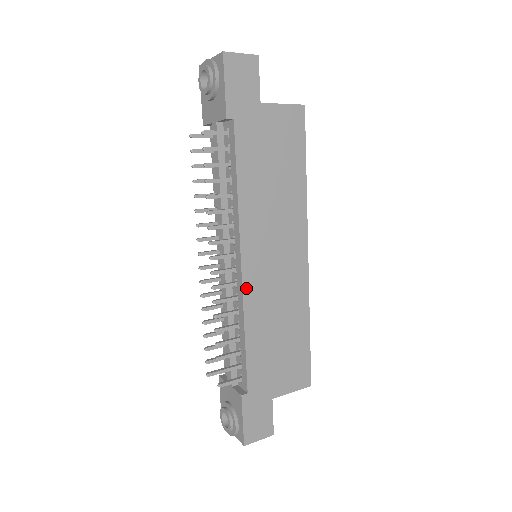
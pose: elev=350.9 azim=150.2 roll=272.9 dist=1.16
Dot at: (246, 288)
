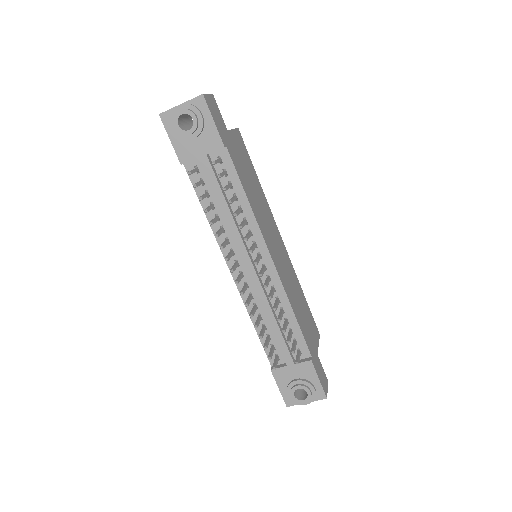
Dot at: (280, 276)
